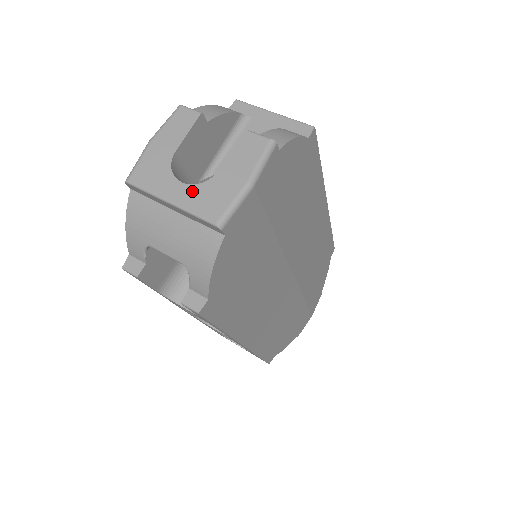
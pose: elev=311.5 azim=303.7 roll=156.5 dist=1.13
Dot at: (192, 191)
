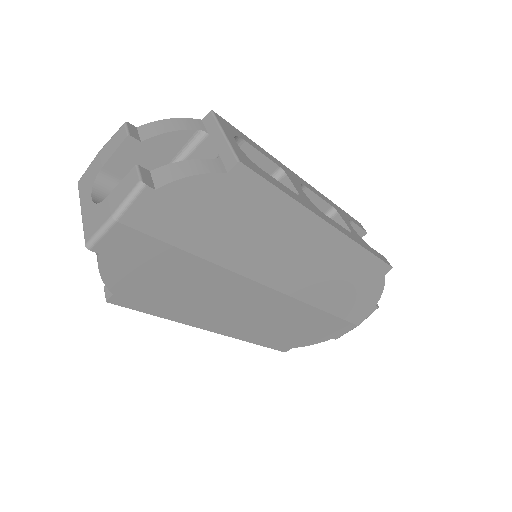
Dot at: (91, 208)
